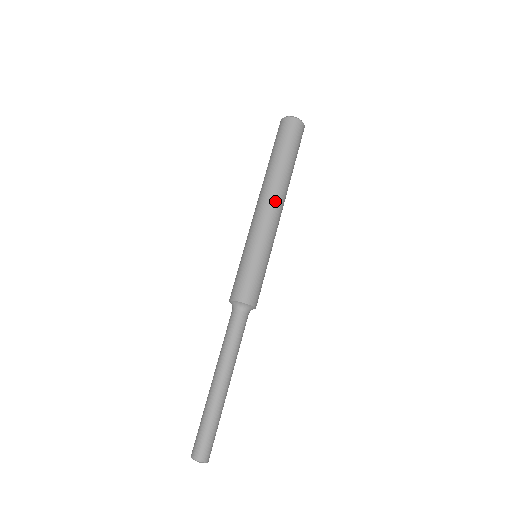
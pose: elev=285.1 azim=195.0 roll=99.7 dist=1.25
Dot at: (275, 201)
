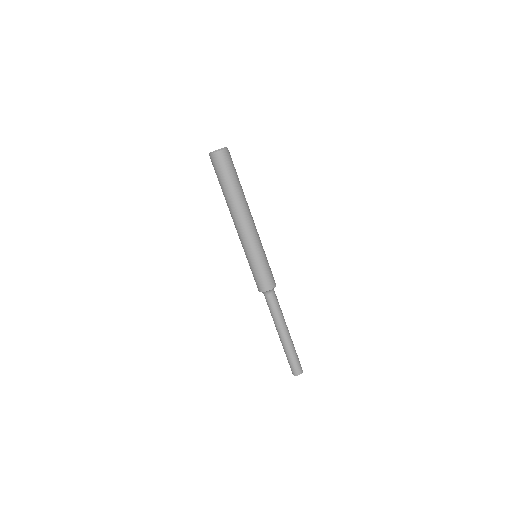
Dot at: (239, 221)
